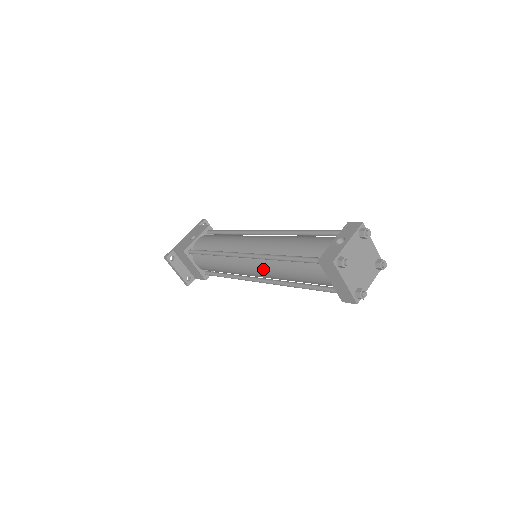
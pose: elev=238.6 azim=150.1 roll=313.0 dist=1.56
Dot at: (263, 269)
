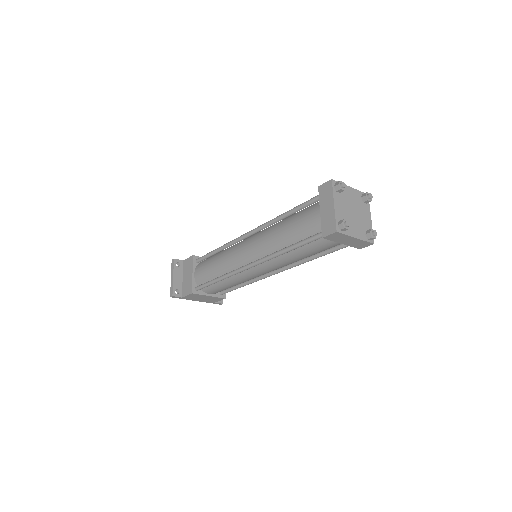
Dot at: (260, 239)
